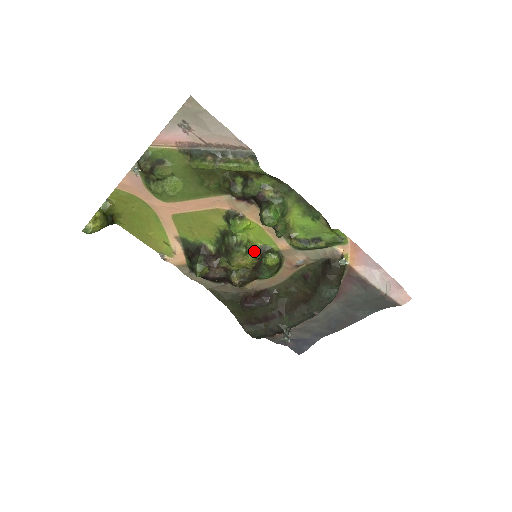
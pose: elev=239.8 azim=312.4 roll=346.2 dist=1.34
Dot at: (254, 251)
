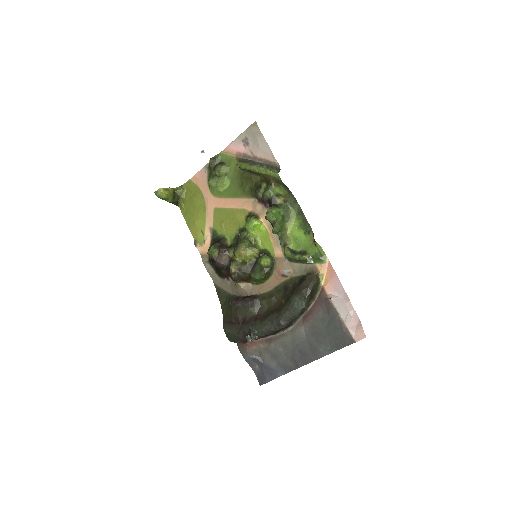
Dot at: (255, 249)
